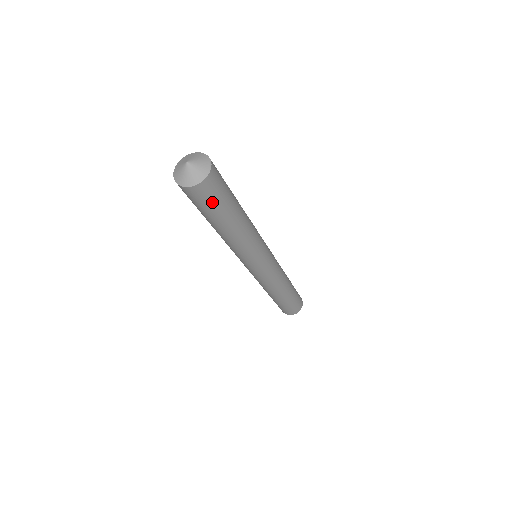
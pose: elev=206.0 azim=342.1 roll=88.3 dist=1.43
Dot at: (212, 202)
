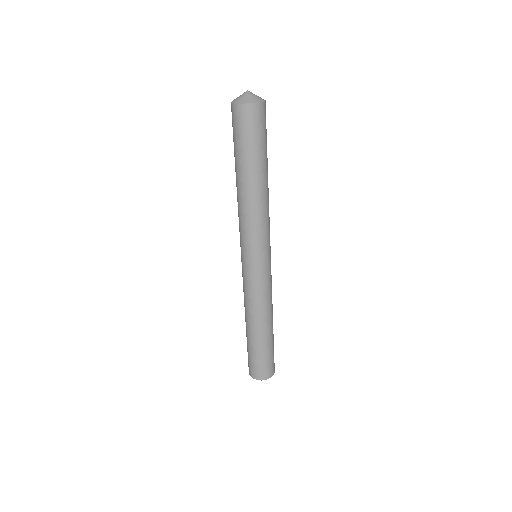
Dot at: (250, 134)
